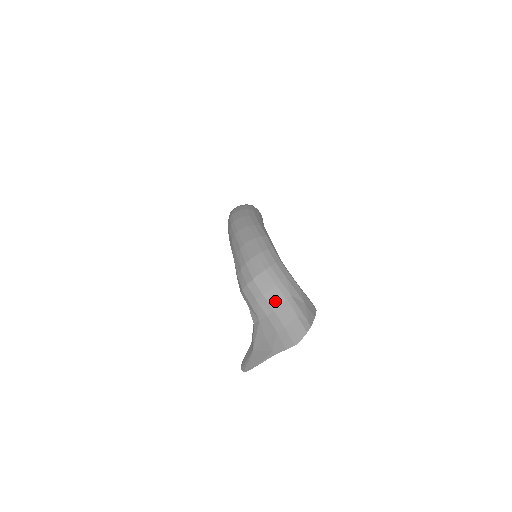
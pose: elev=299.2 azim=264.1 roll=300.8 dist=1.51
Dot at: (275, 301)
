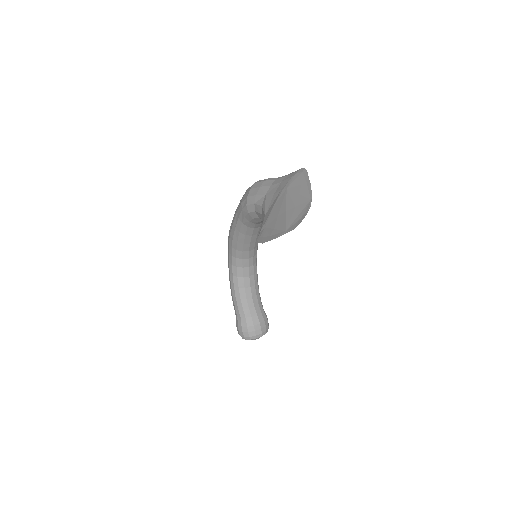
Dot at: (275, 178)
